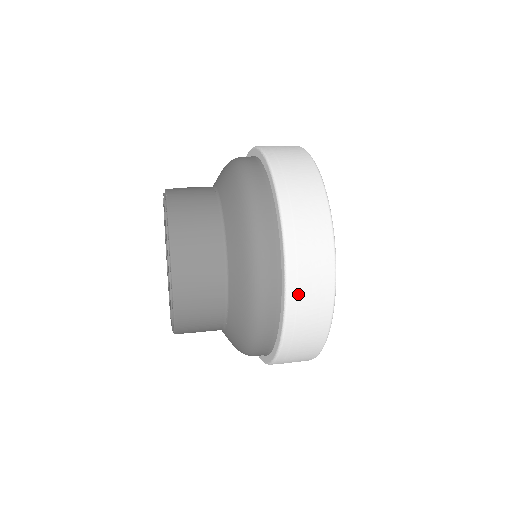
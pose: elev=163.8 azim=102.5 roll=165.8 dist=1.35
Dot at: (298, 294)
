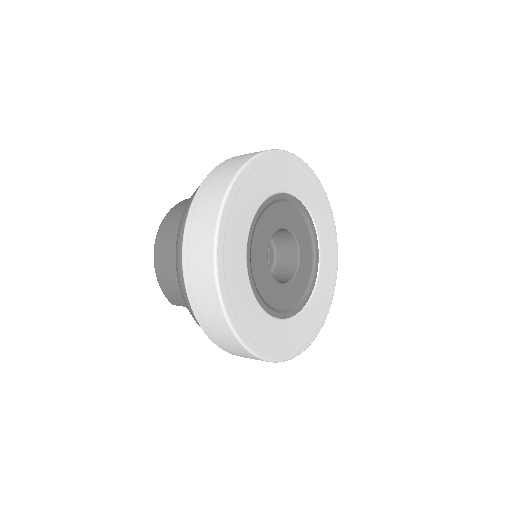
Dot at: (190, 237)
